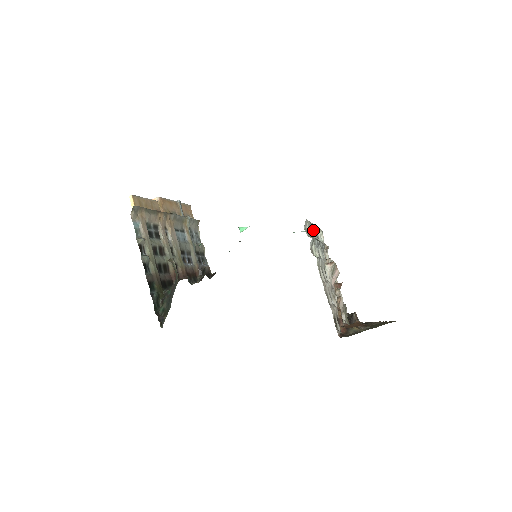
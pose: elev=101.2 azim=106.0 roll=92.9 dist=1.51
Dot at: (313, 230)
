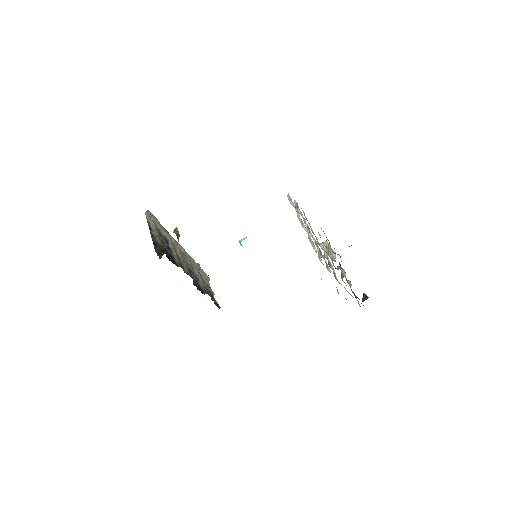
Dot at: (304, 228)
